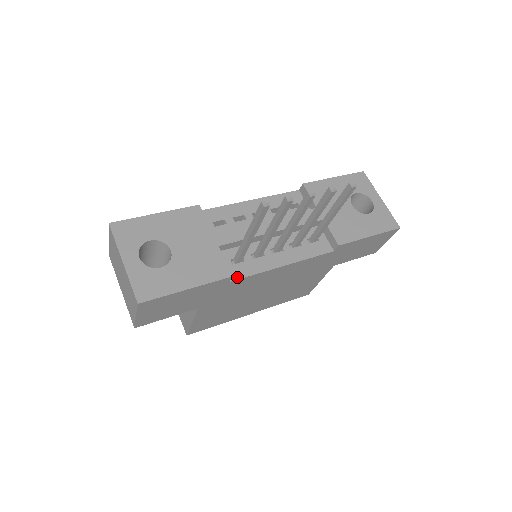
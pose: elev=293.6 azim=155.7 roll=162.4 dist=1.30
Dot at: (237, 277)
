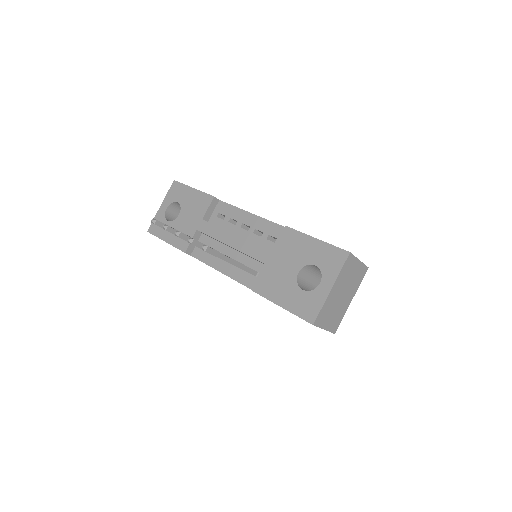
Dot at: (196, 256)
